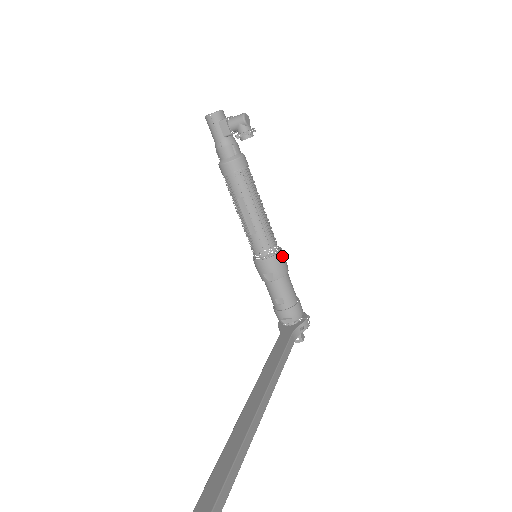
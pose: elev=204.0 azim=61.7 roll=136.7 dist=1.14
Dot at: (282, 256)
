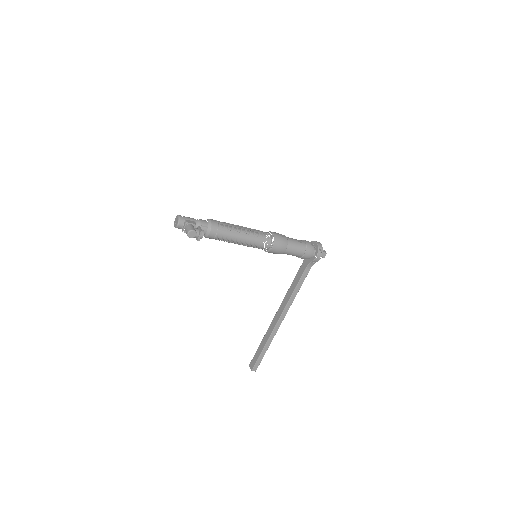
Dot at: (275, 249)
